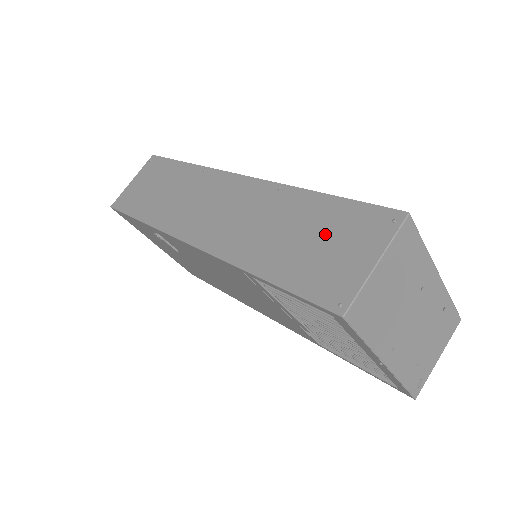
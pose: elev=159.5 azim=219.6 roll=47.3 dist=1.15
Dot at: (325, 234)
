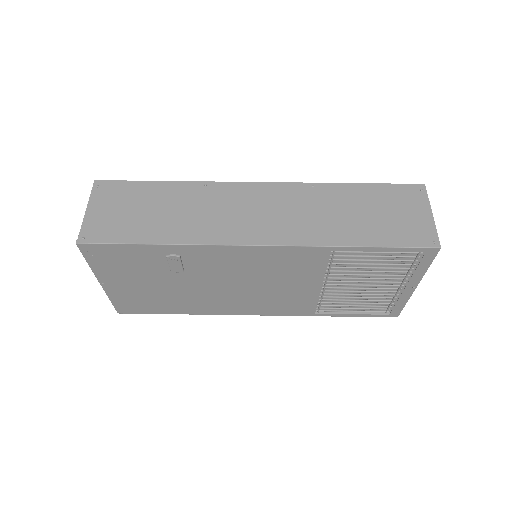
Dot at: (383, 207)
